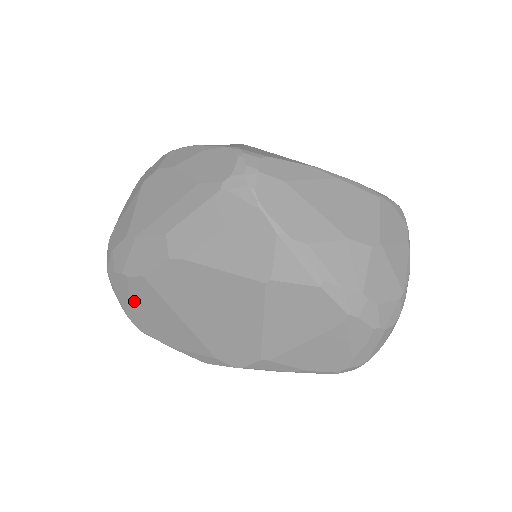
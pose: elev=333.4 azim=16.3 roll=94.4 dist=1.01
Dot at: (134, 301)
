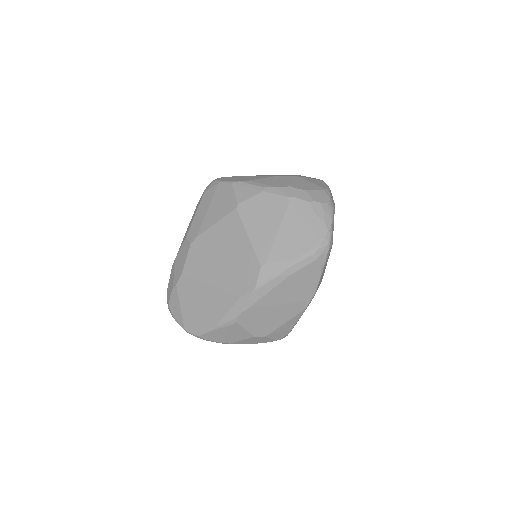
Dot at: (184, 306)
